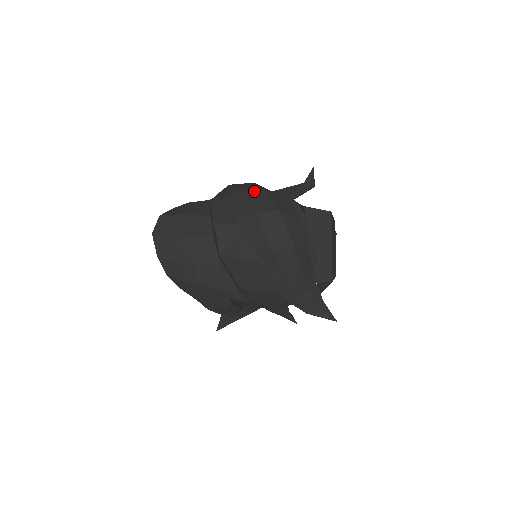
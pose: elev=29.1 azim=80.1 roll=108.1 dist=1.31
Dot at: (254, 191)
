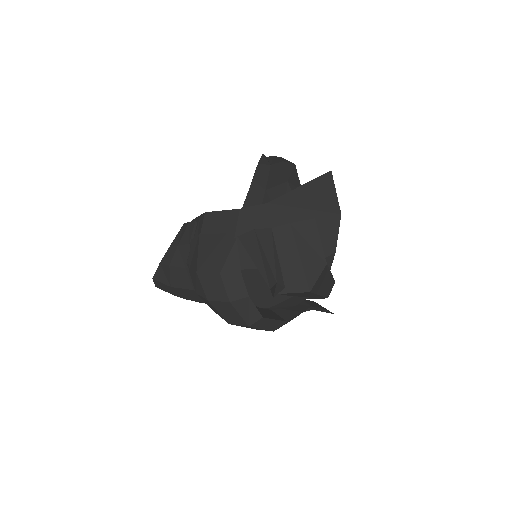
Dot at: (221, 303)
